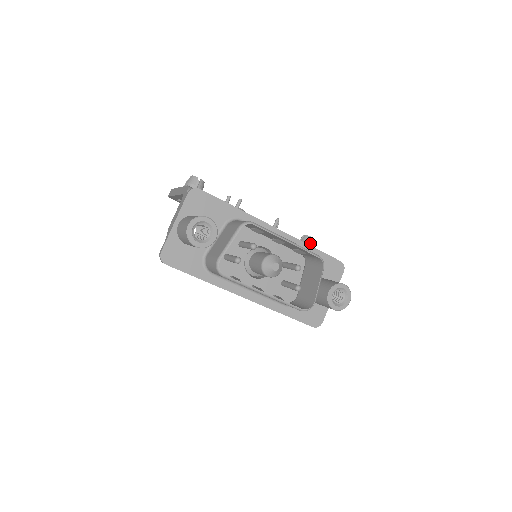
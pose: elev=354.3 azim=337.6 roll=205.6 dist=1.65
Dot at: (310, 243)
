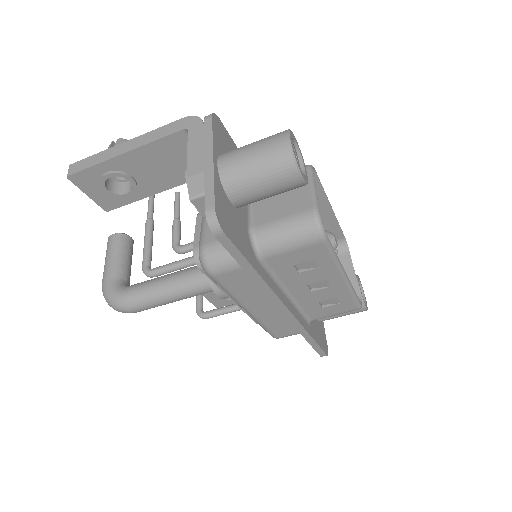
Dot at: occluded
